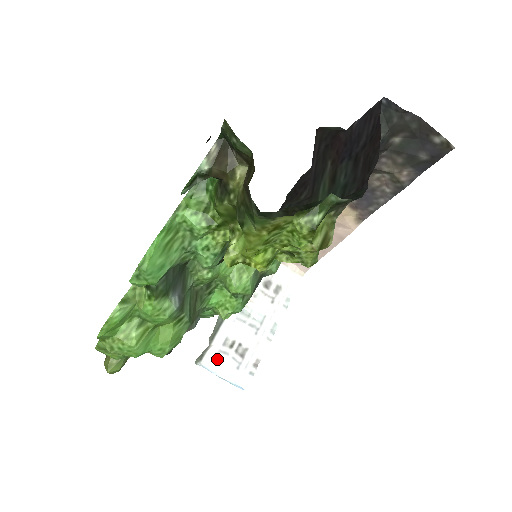
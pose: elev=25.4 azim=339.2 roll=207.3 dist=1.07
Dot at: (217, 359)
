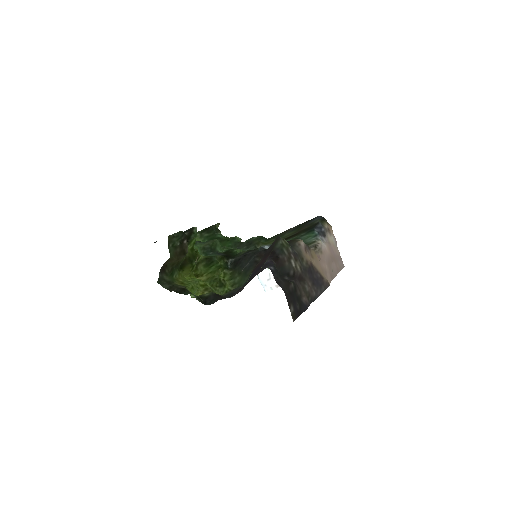
Dot at: occluded
